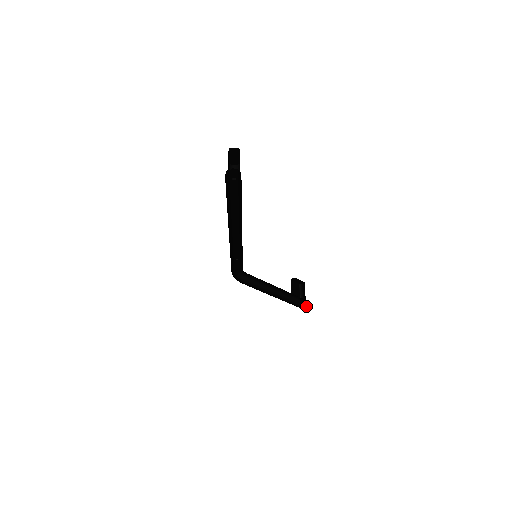
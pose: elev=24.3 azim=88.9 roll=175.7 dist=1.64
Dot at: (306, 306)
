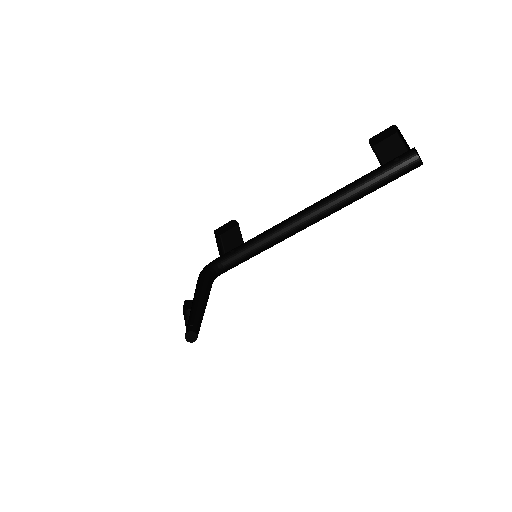
Dot at: (194, 338)
